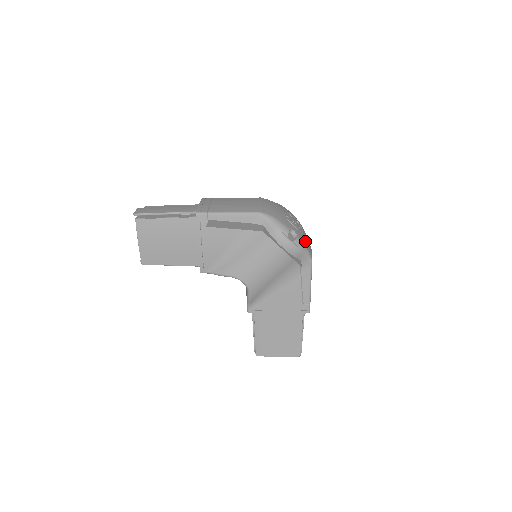
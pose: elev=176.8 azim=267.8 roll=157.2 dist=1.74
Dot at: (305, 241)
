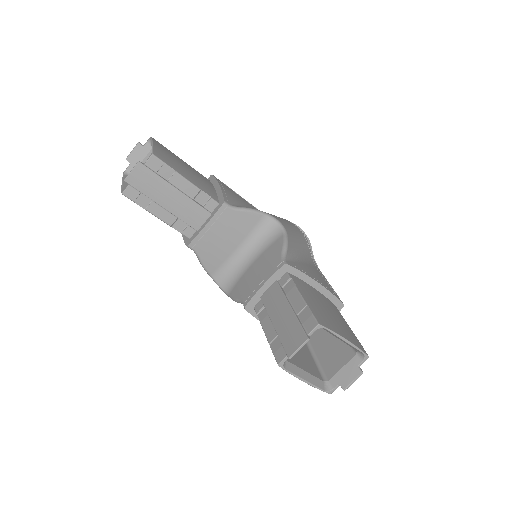
Dot at: occluded
